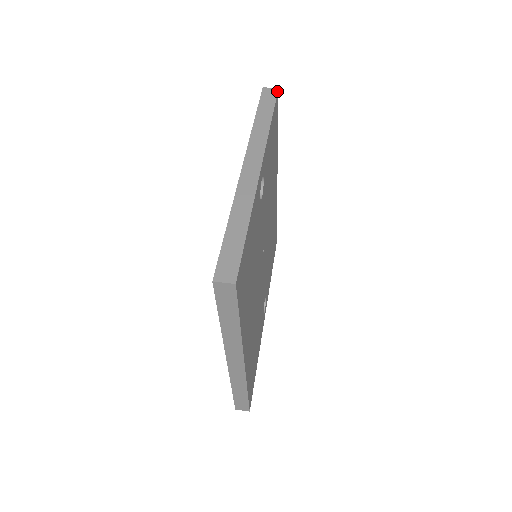
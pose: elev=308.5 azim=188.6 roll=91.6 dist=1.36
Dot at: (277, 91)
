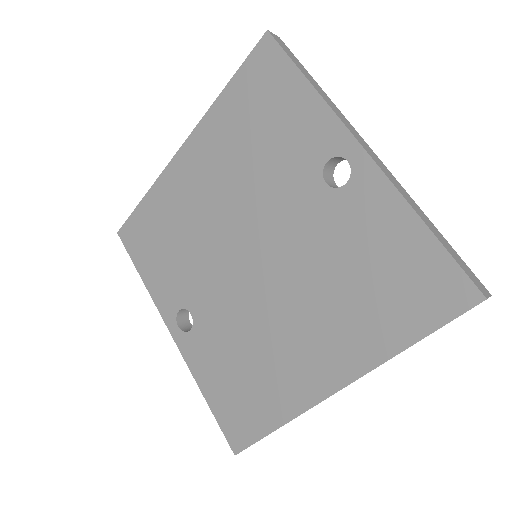
Dot at: occluded
